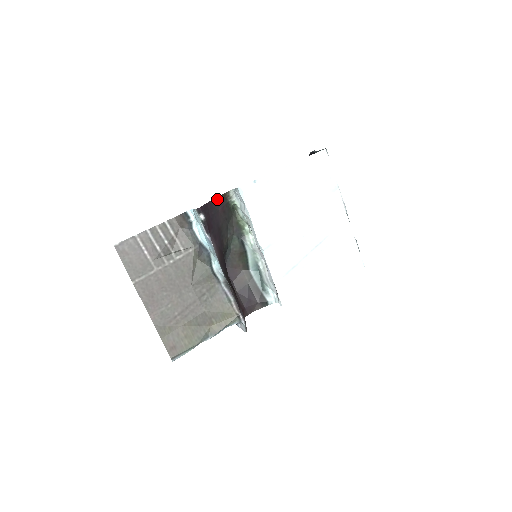
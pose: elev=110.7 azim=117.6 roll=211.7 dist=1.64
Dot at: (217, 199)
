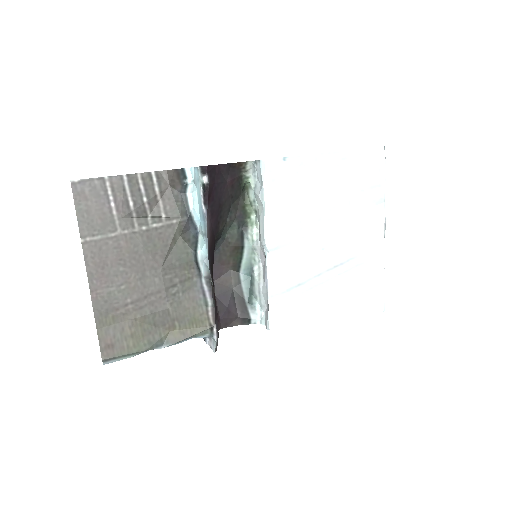
Dot at: (229, 166)
